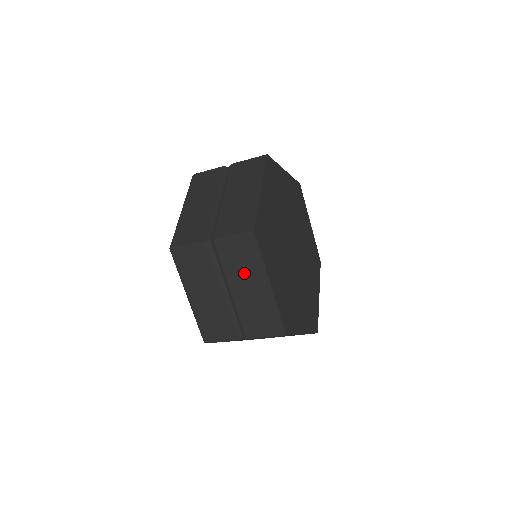
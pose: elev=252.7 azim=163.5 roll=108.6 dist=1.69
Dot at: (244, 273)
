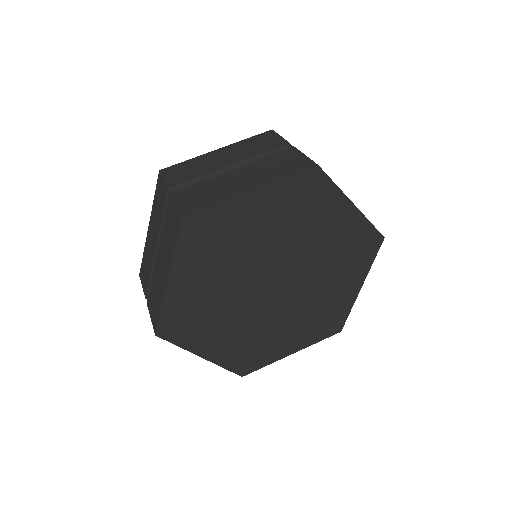
Dot at: occluded
